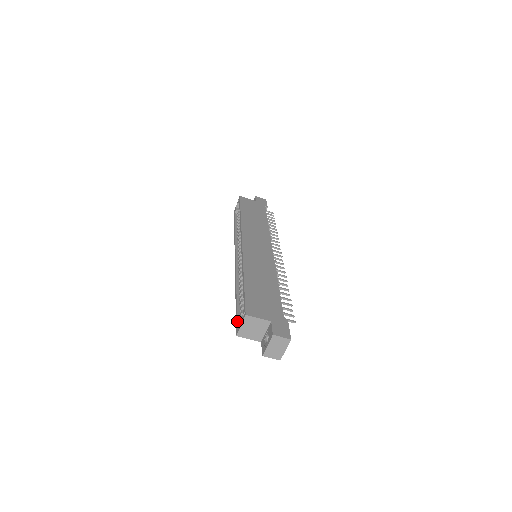
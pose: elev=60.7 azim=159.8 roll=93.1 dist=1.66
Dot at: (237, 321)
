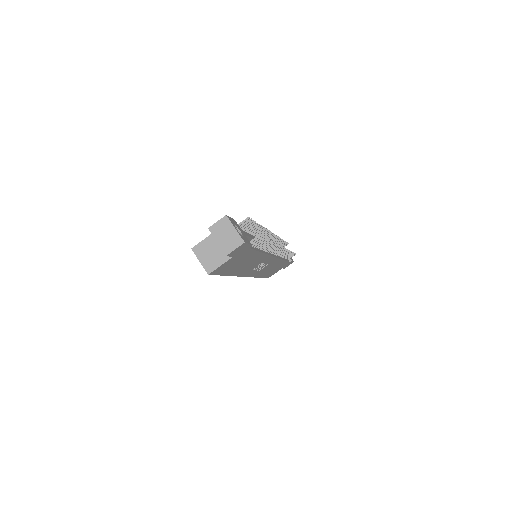
Dot at: occluded
